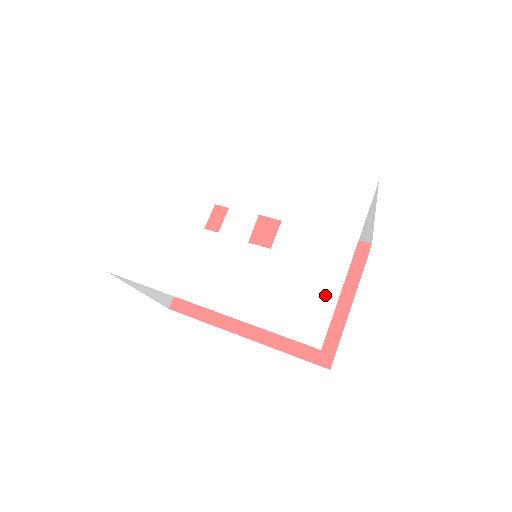
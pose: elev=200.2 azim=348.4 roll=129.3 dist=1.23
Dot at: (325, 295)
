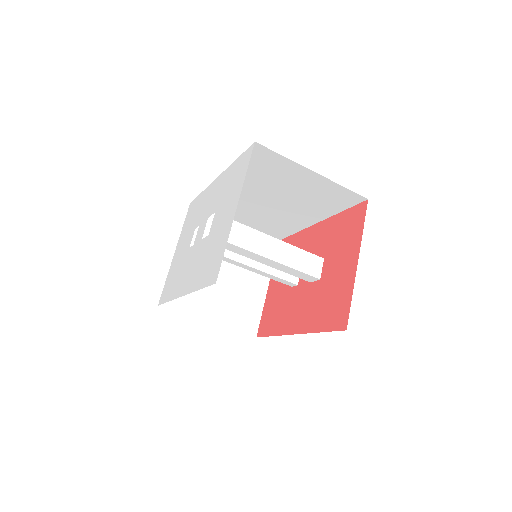
Dot at: (223, 243)
